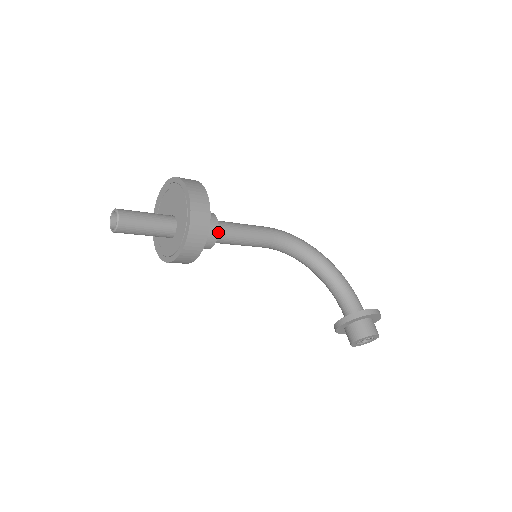
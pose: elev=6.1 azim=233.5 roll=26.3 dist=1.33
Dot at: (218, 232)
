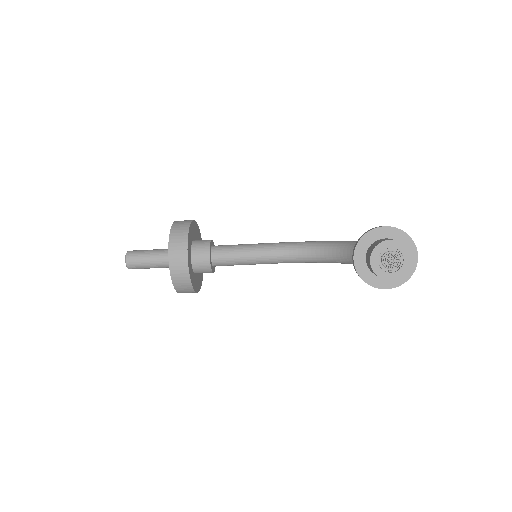
Dot at: (210, 244)
